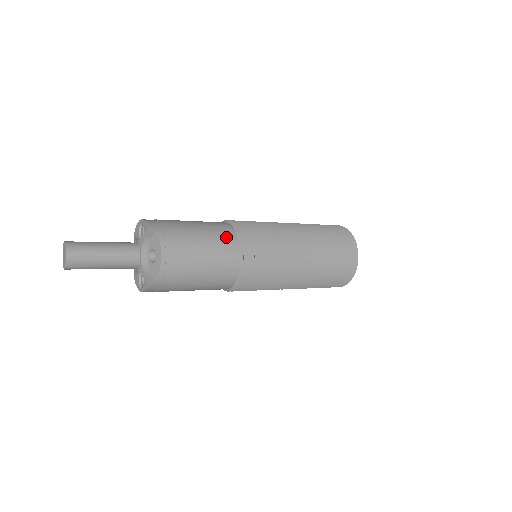
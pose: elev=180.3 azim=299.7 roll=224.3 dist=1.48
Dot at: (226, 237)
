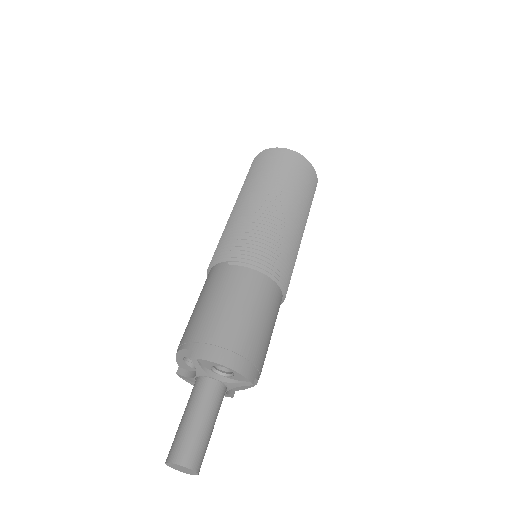
Dot at: (279, 306)
